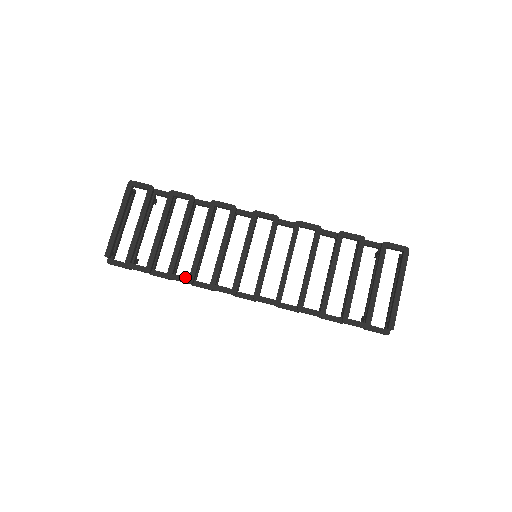
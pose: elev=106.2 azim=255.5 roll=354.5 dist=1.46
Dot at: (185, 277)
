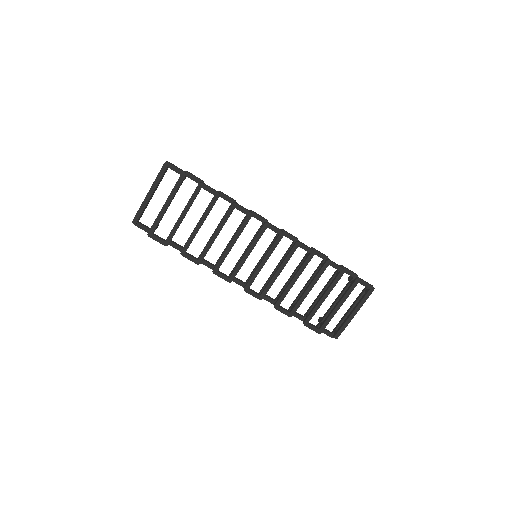
Dot at: (195, 259)
